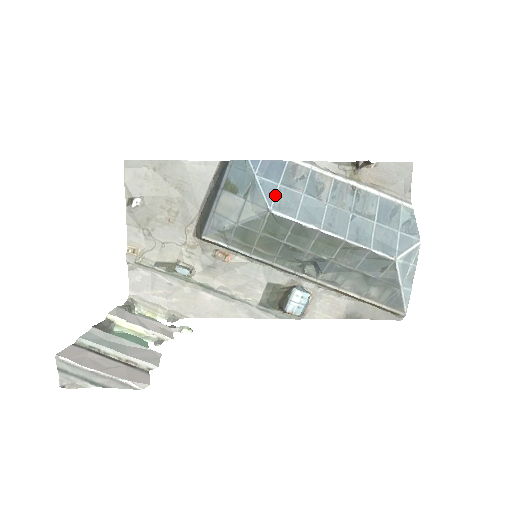
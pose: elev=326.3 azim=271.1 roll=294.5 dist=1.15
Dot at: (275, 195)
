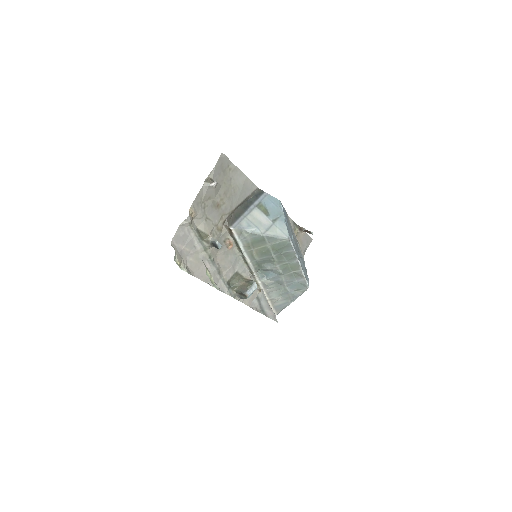
Dot at: occluded
